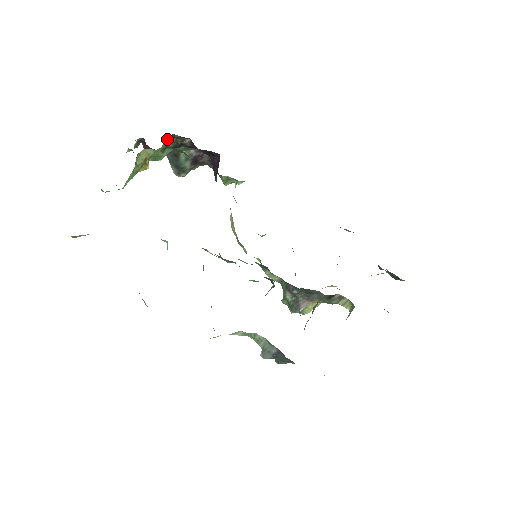
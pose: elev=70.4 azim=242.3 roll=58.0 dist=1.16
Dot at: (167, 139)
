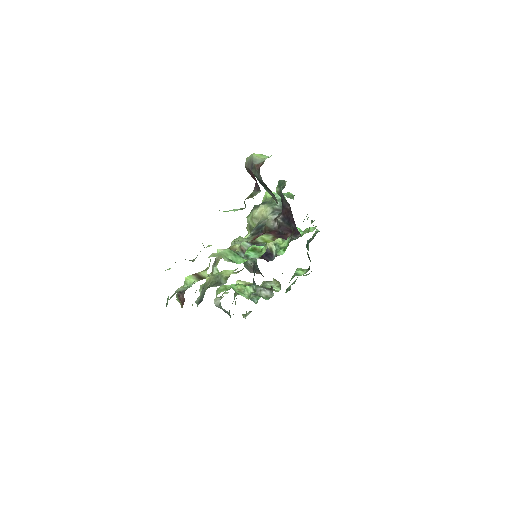
Dot at: occluded
